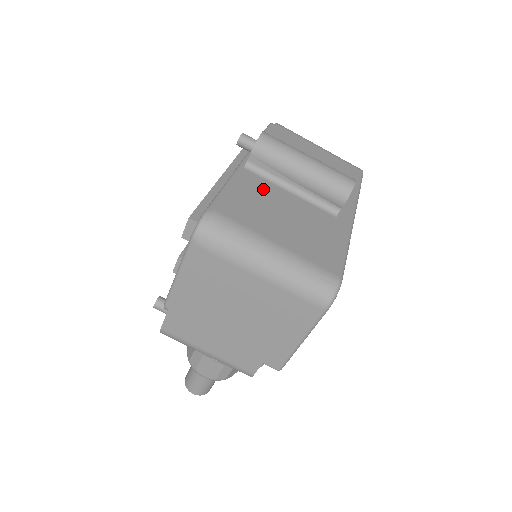
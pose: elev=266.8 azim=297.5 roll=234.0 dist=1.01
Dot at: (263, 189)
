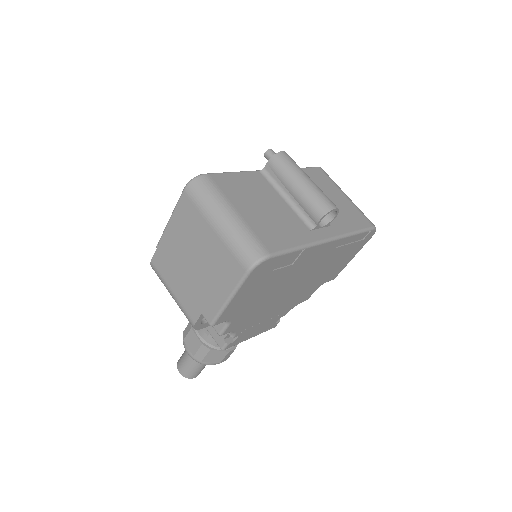
Dot at: (262, 187)
